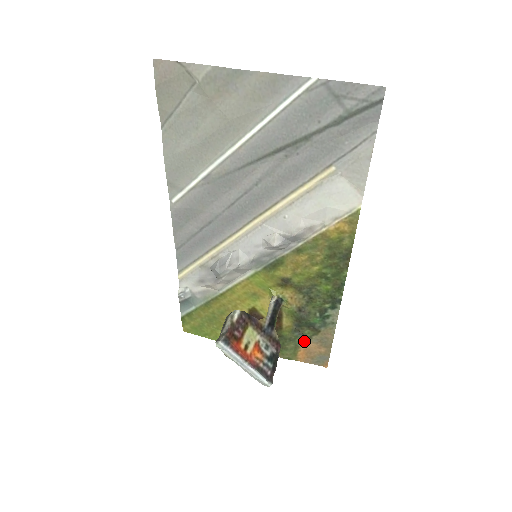
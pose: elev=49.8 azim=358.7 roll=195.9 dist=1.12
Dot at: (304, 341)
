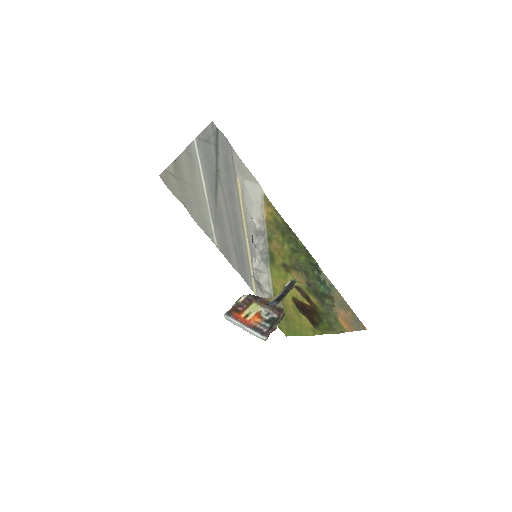
Dot at: (335, 311)
